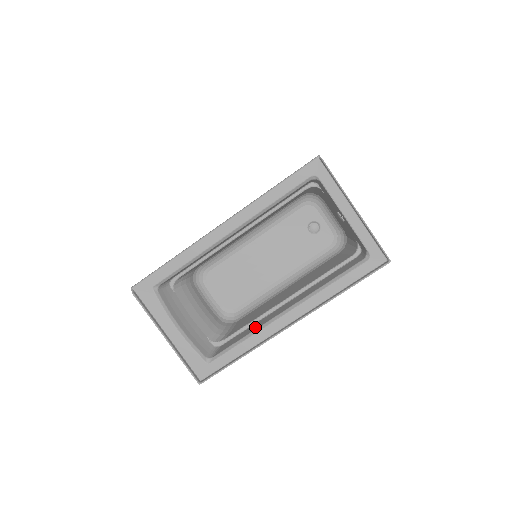
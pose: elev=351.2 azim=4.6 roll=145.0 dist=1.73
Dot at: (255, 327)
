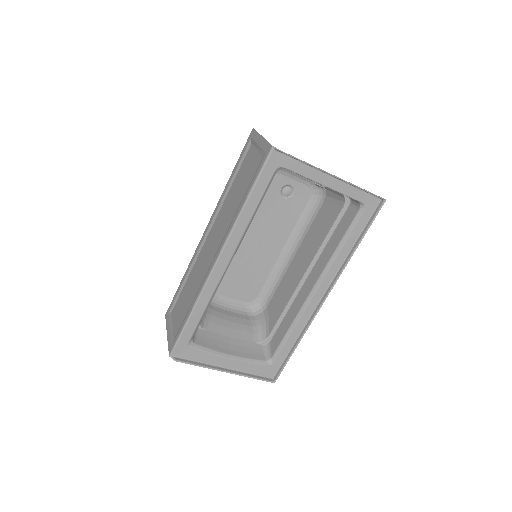
Dot at: (293, 315)
